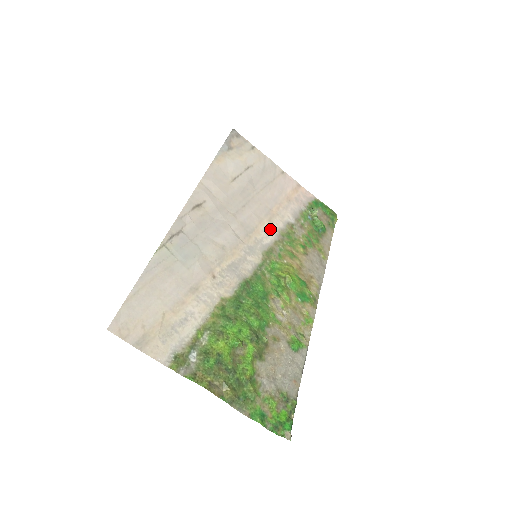
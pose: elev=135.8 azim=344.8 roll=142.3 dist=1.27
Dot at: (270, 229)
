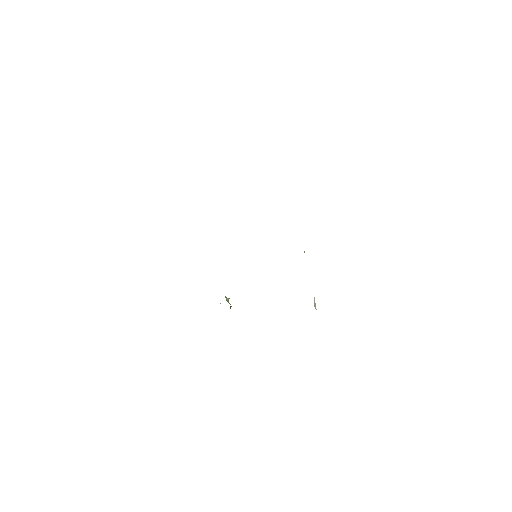
Dot at: occluded
